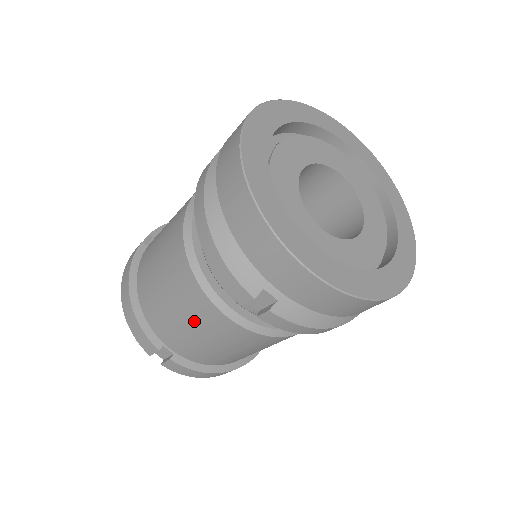
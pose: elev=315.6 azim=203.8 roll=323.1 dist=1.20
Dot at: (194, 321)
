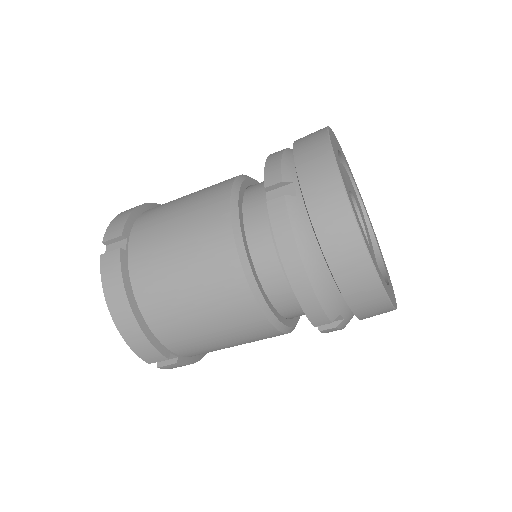
Dot at: (233, 334)
